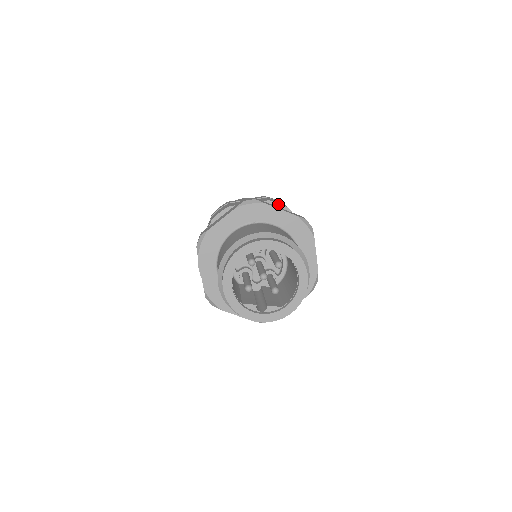
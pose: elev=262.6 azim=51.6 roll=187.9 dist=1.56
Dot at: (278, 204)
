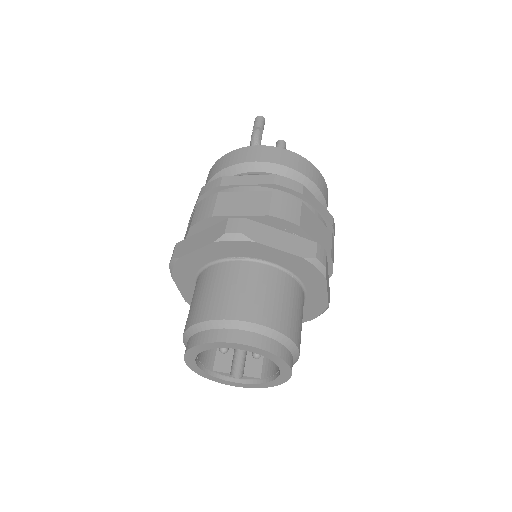
Dot at: (283, 220)
